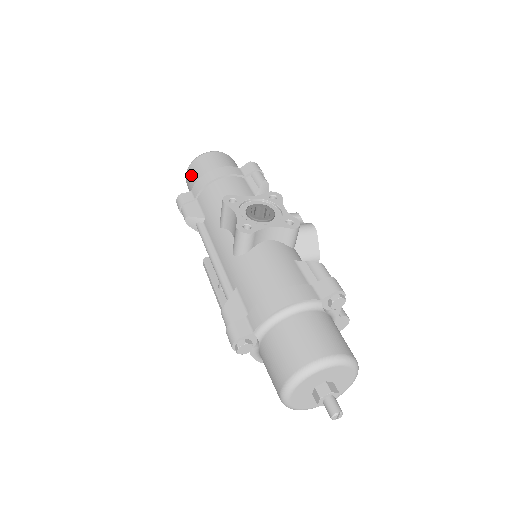
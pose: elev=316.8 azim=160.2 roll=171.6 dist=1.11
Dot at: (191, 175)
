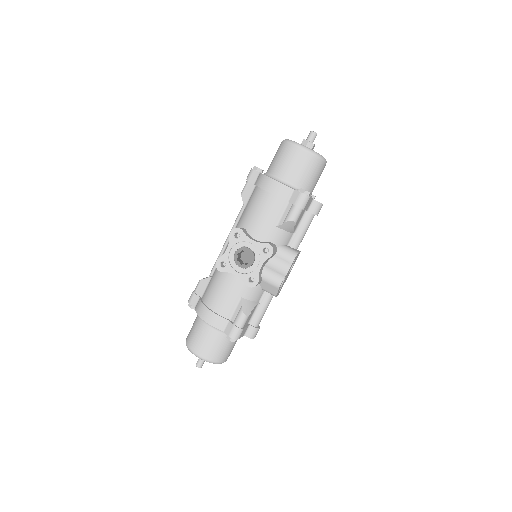
Dot at: (276, 153)
